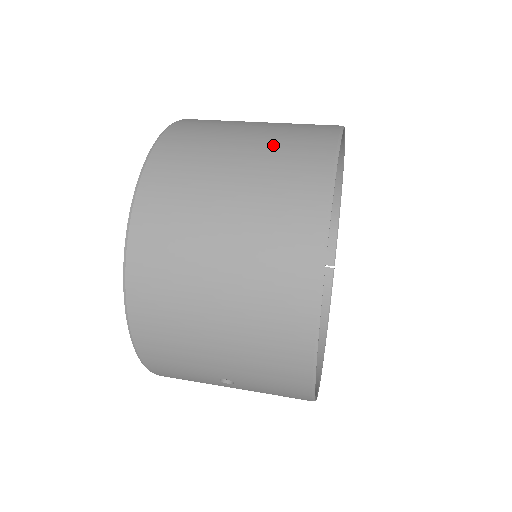
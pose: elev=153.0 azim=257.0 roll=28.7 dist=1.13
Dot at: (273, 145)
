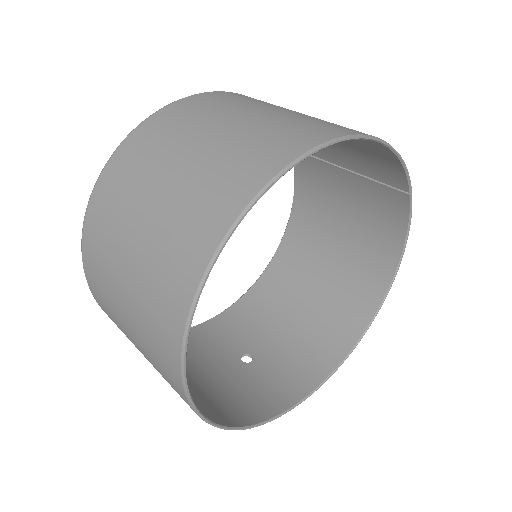
Dot at: (142, 295)
